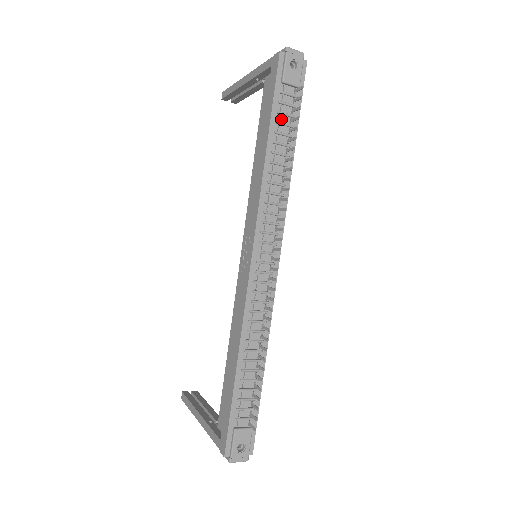
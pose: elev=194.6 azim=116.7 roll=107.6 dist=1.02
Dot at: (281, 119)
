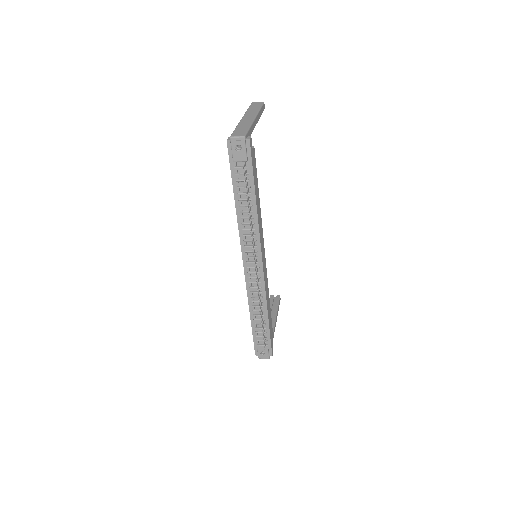
Dot at: (240, 184)
